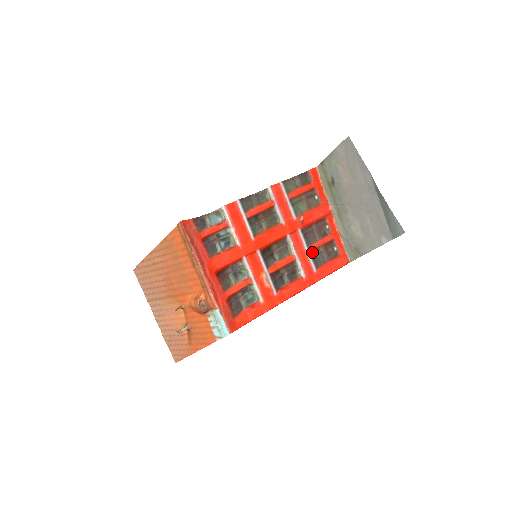
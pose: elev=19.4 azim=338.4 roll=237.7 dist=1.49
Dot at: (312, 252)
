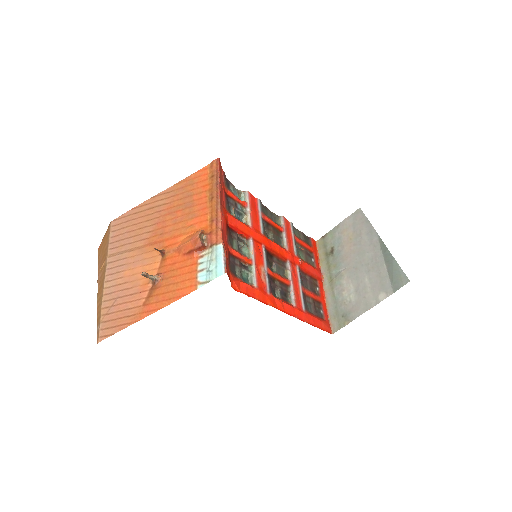
Dot at: (304, 293)
